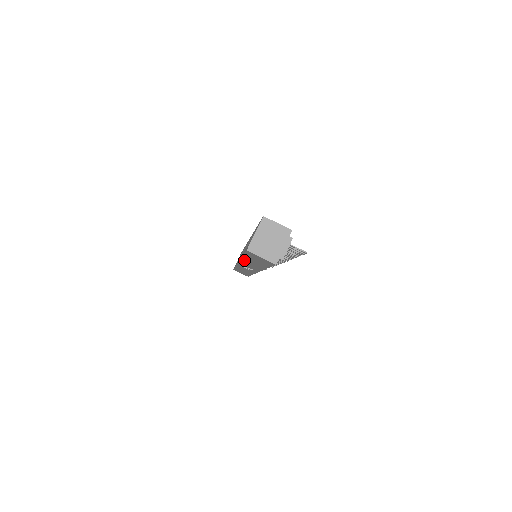
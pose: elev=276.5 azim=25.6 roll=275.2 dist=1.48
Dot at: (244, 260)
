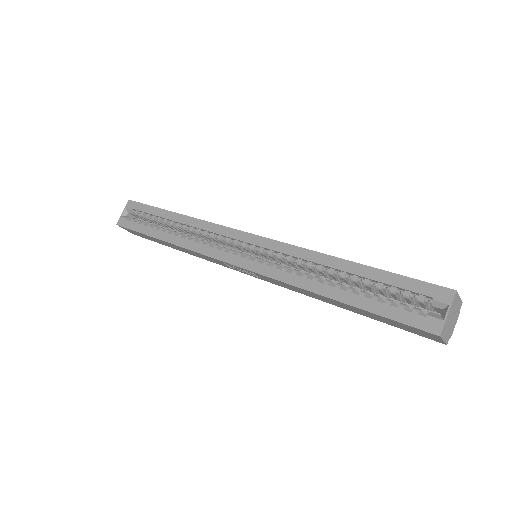
Dot at: (311, 292)
